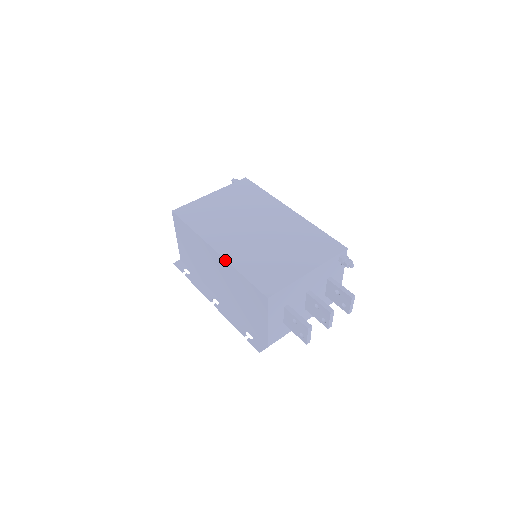
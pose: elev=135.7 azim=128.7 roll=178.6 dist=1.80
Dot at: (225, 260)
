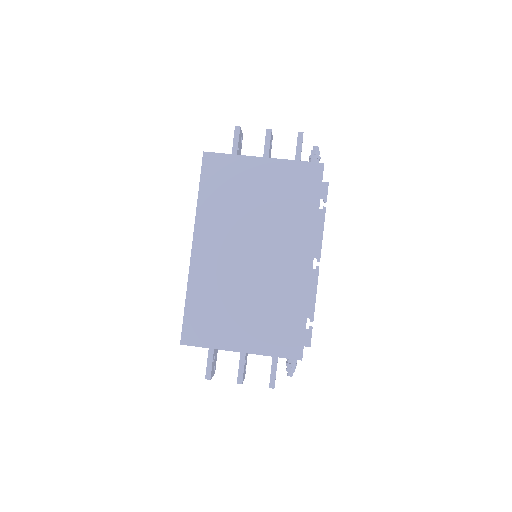
Dot at: (189, 269)
